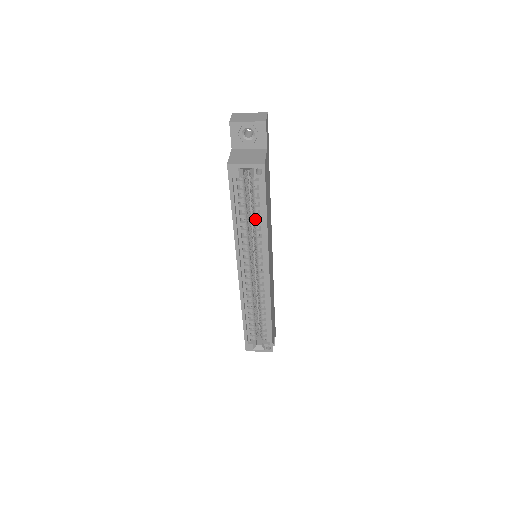
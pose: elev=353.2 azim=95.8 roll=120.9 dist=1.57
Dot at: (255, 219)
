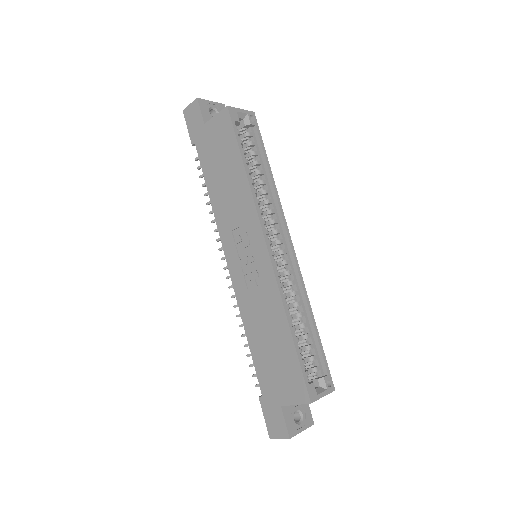
Dot at: occluded
